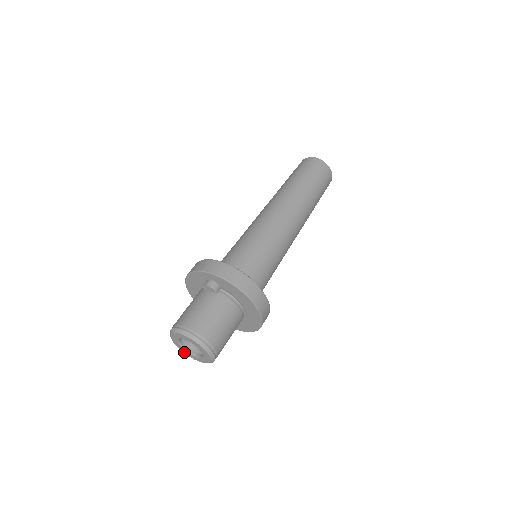
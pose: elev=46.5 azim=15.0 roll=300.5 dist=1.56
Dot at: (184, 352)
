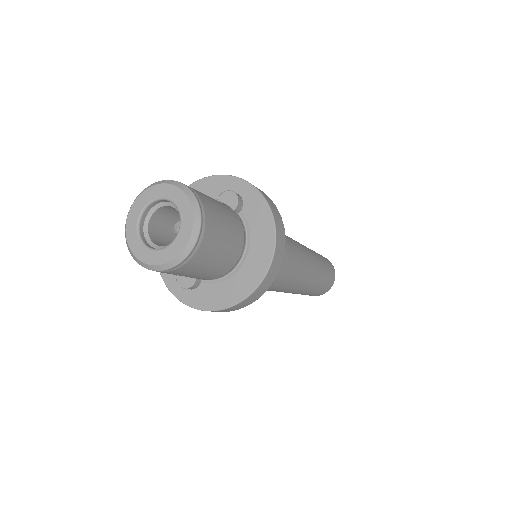
Dot at: (128, 234)
